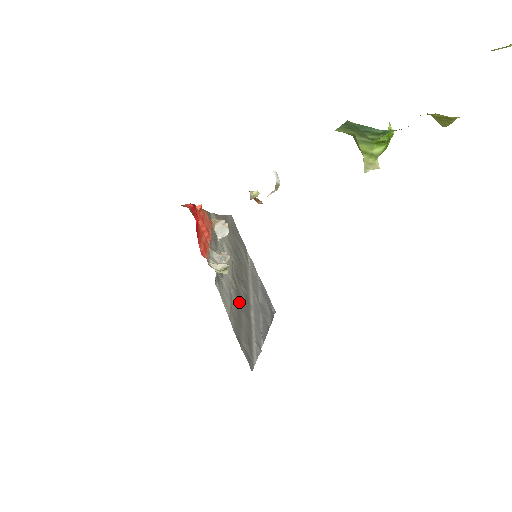
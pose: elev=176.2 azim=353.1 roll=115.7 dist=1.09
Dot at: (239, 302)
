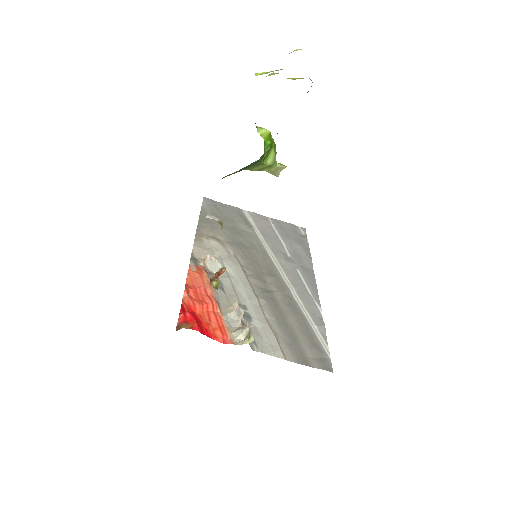
Dot at: (278, 309)
